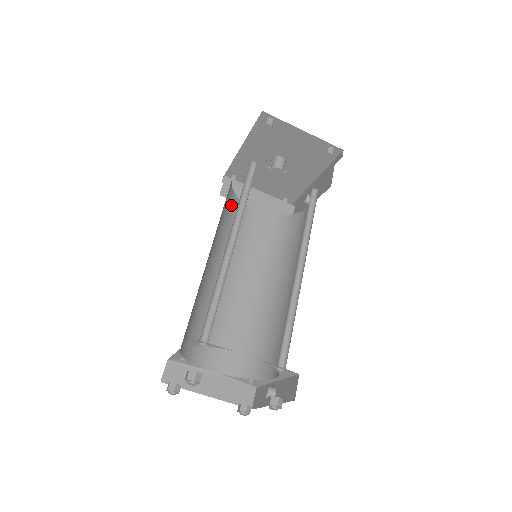
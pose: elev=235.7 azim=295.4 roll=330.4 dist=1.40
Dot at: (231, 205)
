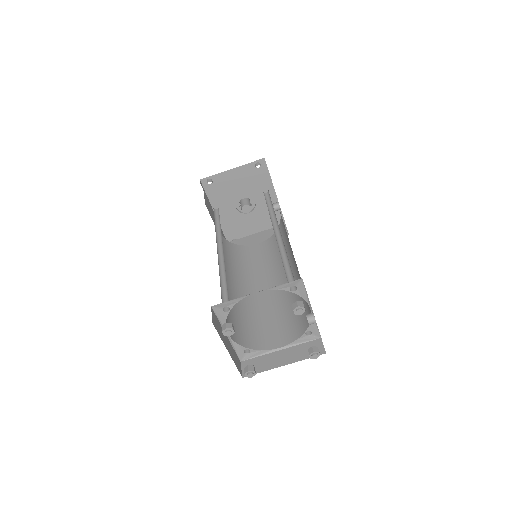
Dot at: (234, 251)
